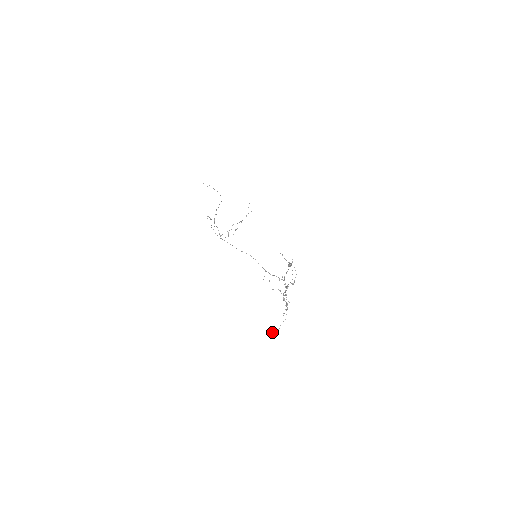
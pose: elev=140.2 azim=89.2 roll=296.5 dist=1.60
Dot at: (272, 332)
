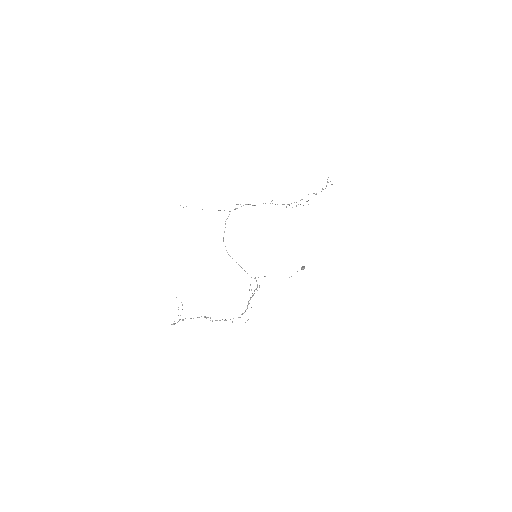
Dot at: occluded
